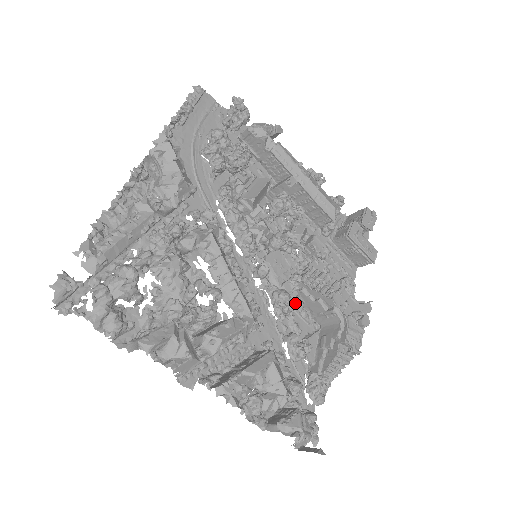
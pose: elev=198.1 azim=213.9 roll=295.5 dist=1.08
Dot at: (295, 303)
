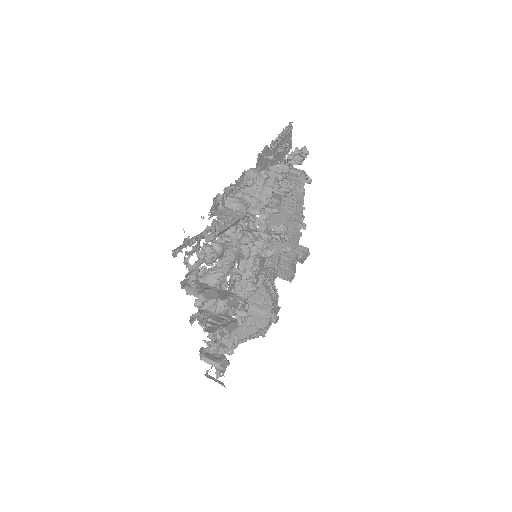
Dot at: occluded
